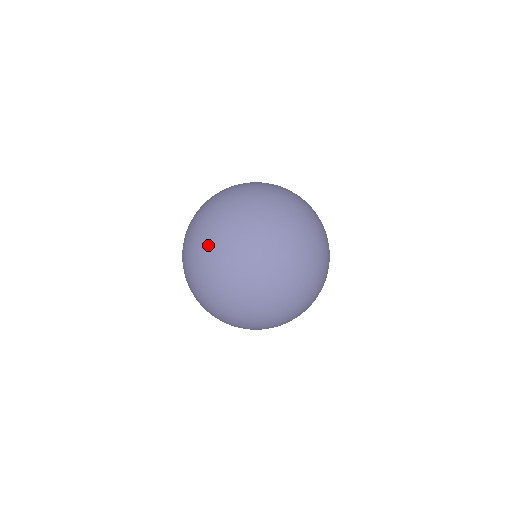
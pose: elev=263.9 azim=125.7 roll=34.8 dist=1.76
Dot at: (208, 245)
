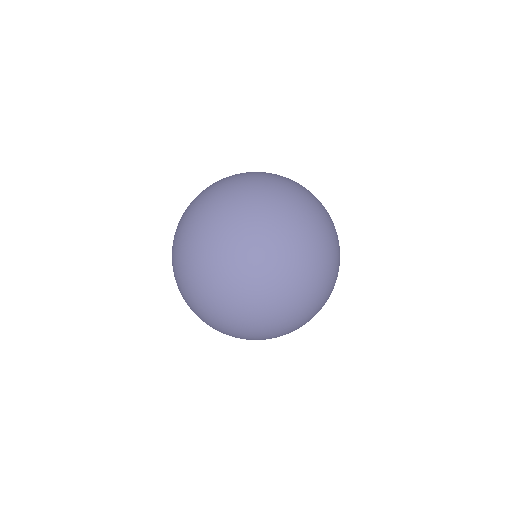
Dot at: (211, 251)
